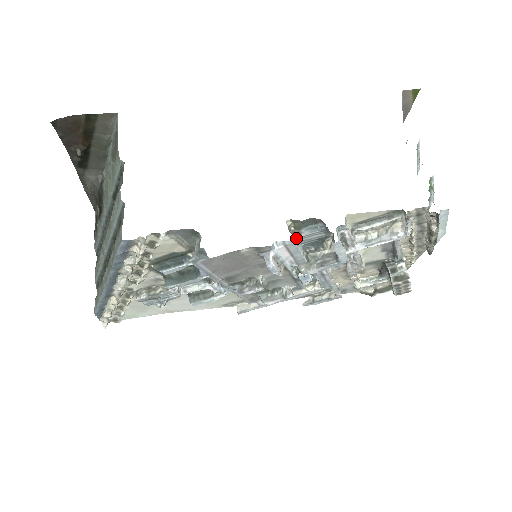
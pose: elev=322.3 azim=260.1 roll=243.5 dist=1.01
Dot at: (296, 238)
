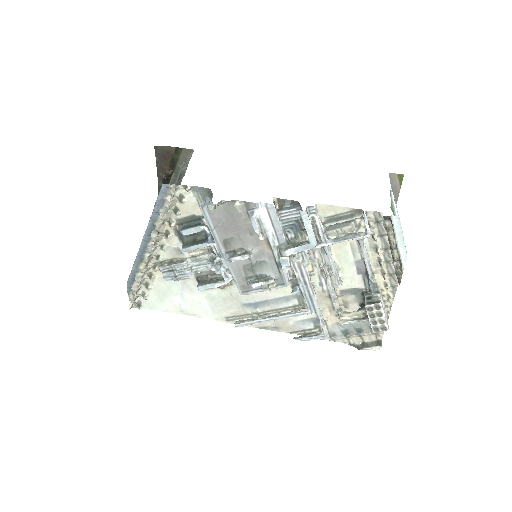
Dot at: (278, 211)
